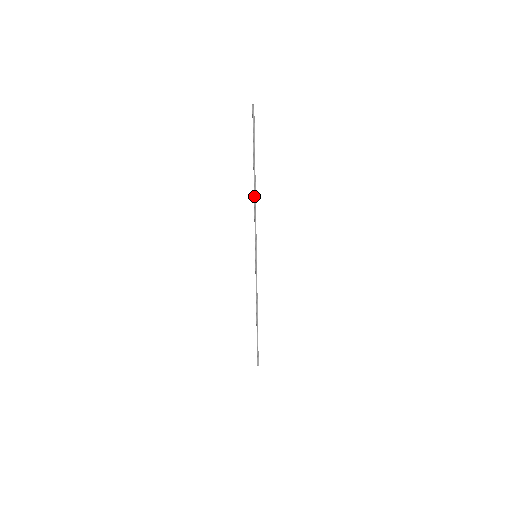
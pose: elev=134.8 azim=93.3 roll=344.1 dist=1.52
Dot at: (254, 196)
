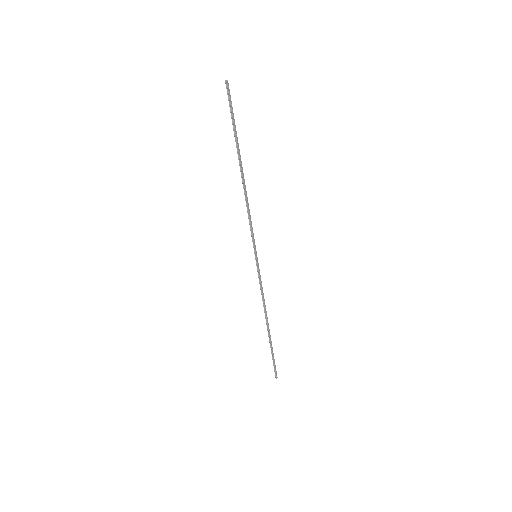
Dot at: (243, 187)
